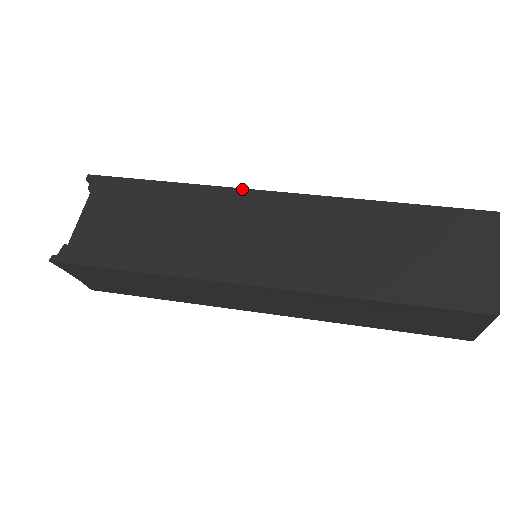
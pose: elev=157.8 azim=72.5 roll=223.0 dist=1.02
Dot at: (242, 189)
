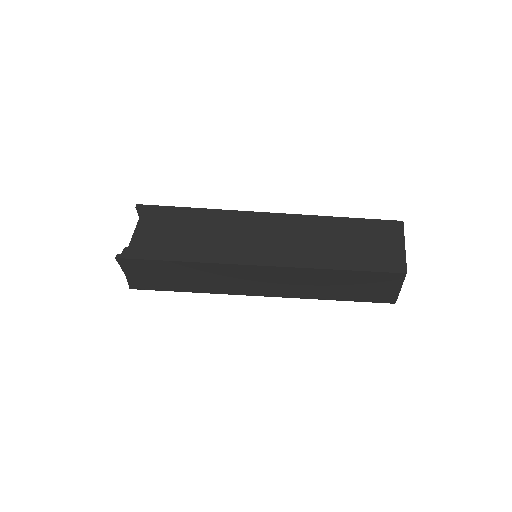
Dot at: (248, 211)
